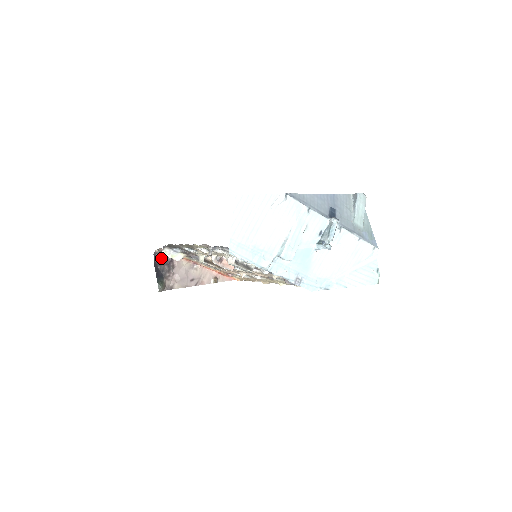
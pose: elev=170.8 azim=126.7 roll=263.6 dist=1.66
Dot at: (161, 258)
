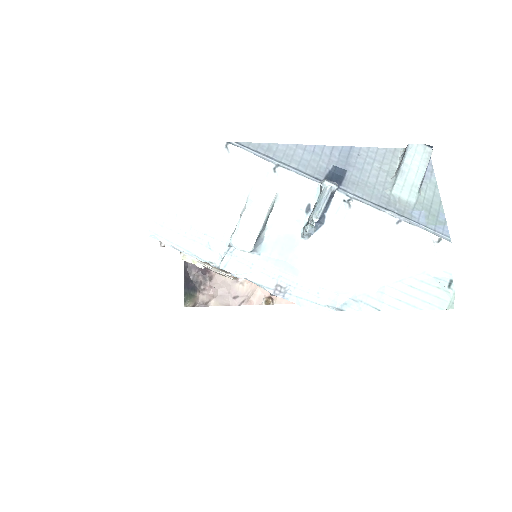
Dot at: (195, 266)
